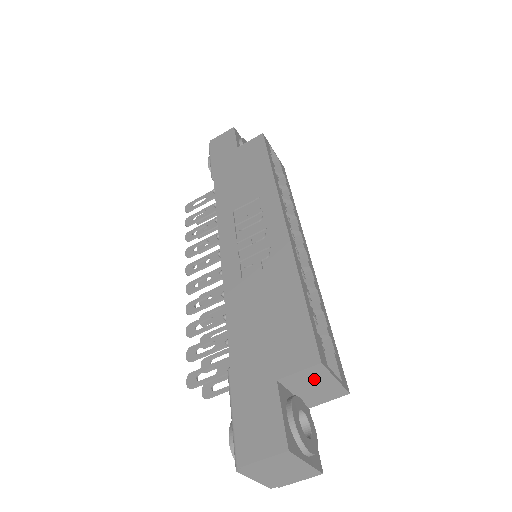
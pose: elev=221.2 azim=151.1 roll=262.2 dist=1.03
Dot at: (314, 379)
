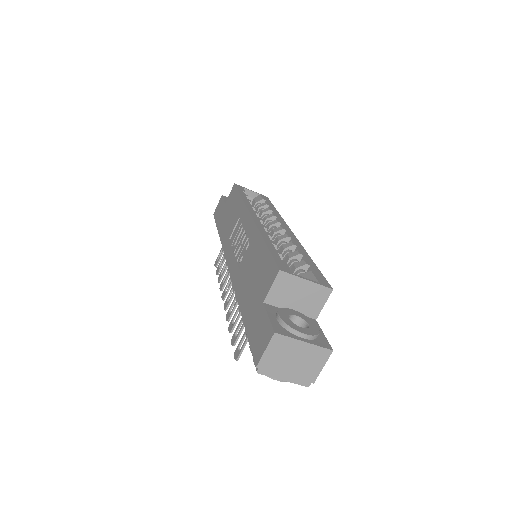
Dot at: (290, 288)
